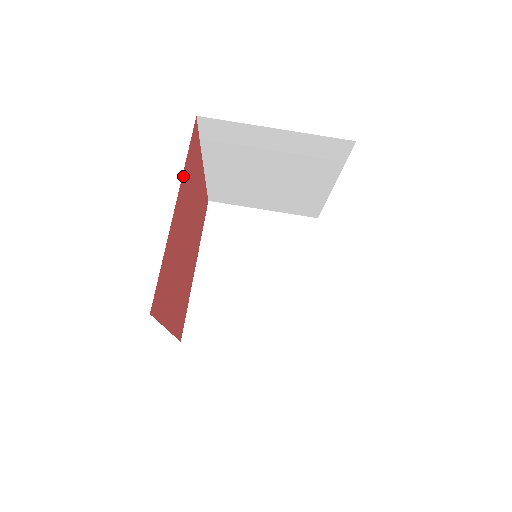
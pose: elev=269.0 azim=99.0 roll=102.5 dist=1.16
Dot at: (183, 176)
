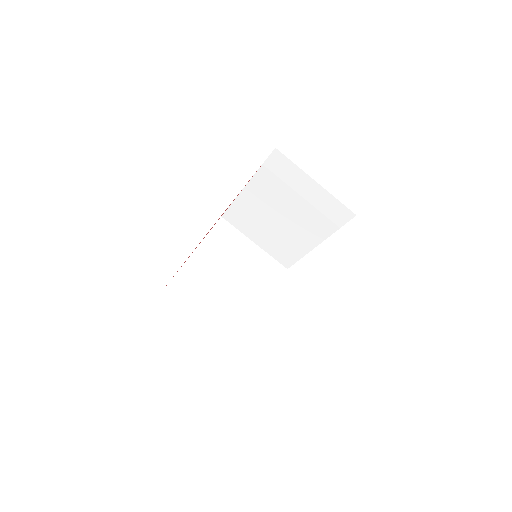
Dot at: occluded
